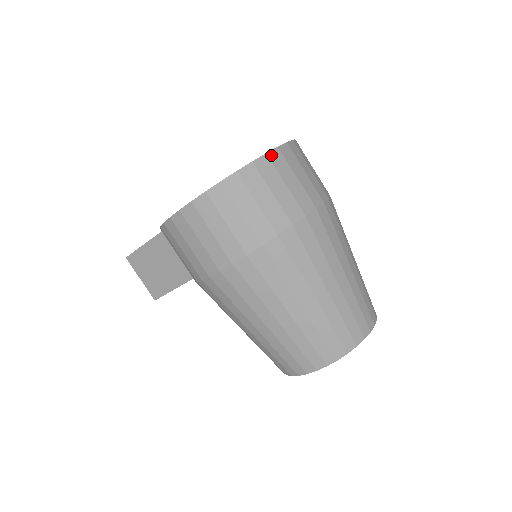
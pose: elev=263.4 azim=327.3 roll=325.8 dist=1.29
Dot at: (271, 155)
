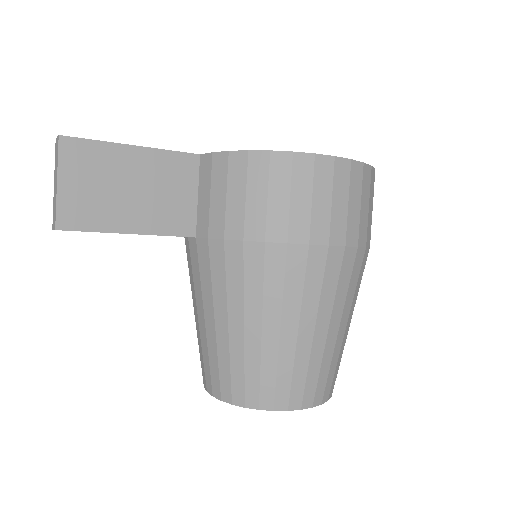
Dot at: occluded
